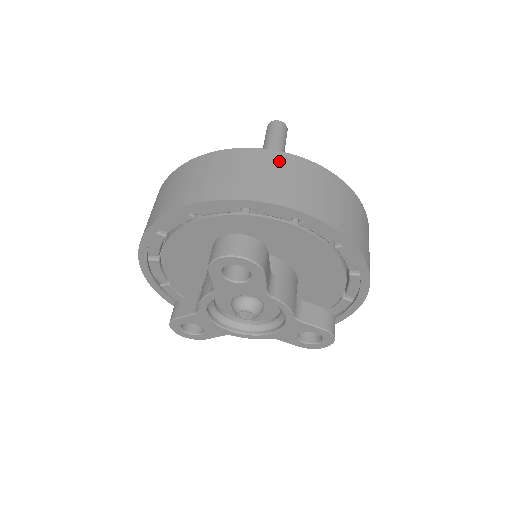
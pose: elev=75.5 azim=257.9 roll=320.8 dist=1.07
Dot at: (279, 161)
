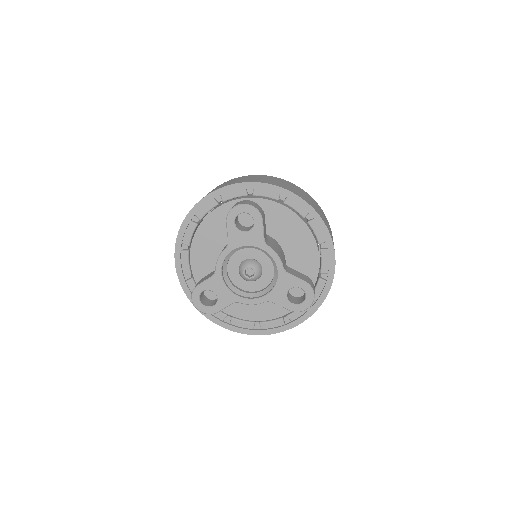
Dot at: (270, 177)
